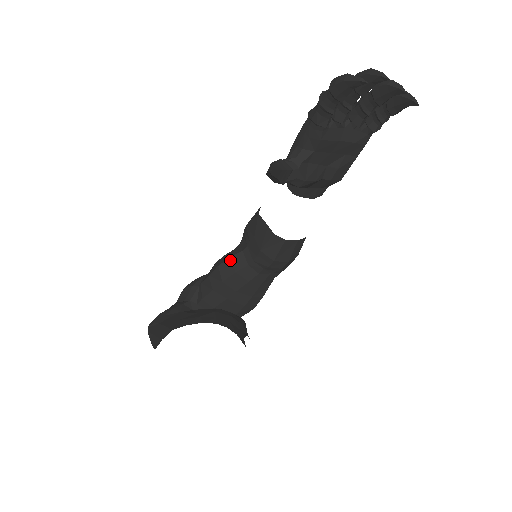
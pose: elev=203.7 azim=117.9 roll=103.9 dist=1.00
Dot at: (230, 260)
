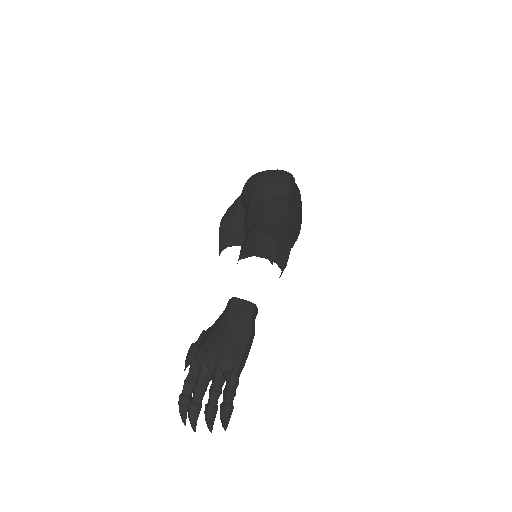
Dot at: occluded
